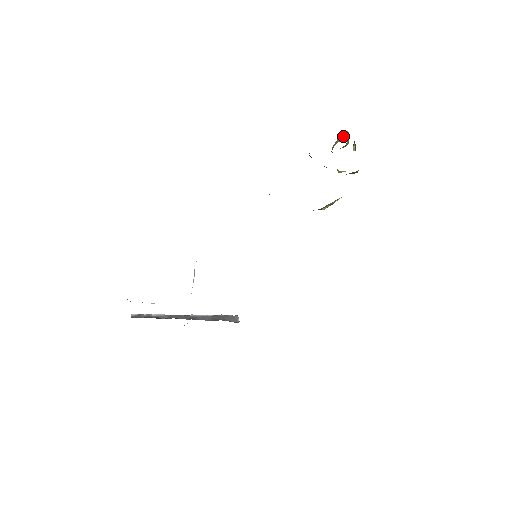
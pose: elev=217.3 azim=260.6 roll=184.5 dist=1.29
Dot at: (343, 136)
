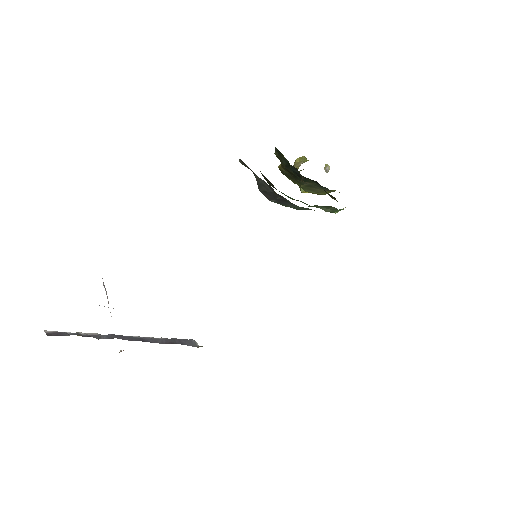
Dot at: (304, 159)
